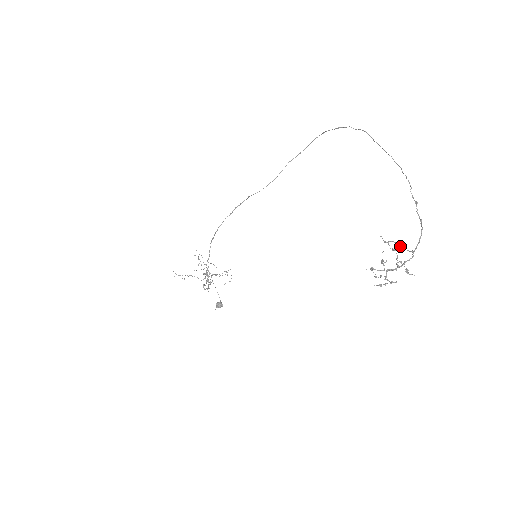
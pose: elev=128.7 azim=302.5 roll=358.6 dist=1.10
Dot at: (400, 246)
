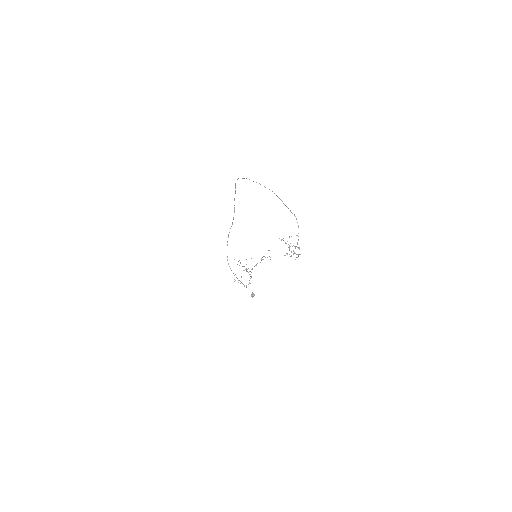
Dot at: occluded
